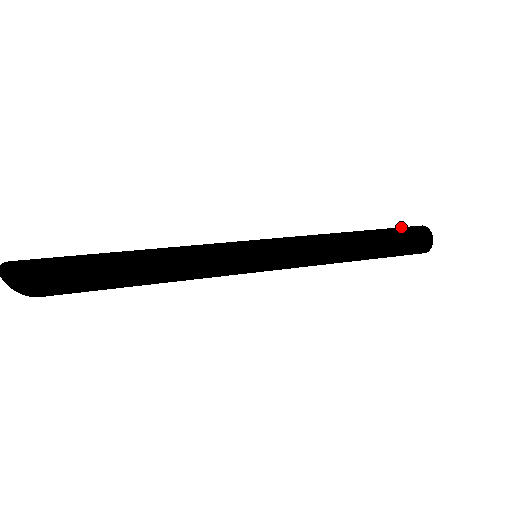
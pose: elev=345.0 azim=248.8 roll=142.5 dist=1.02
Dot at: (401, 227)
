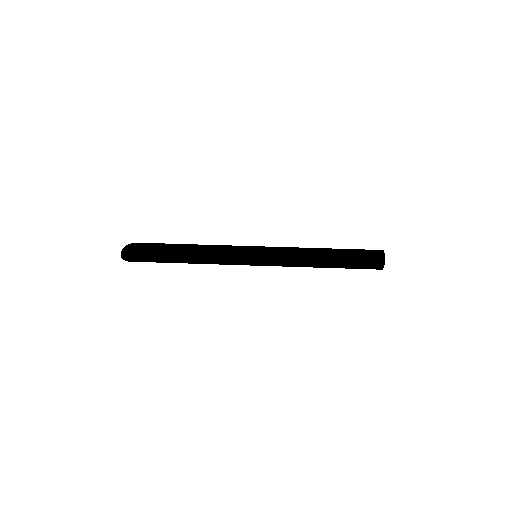
Dot at: (365, 255)
